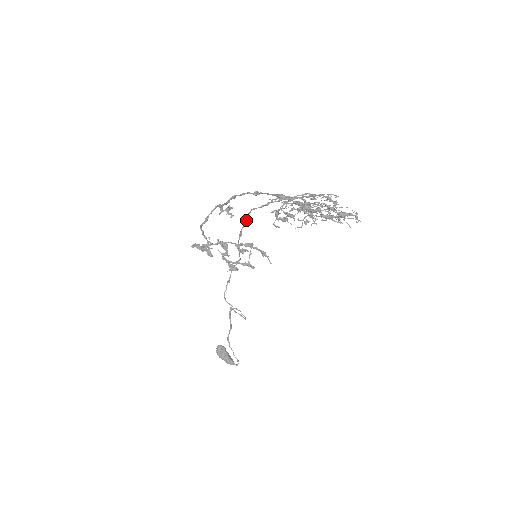
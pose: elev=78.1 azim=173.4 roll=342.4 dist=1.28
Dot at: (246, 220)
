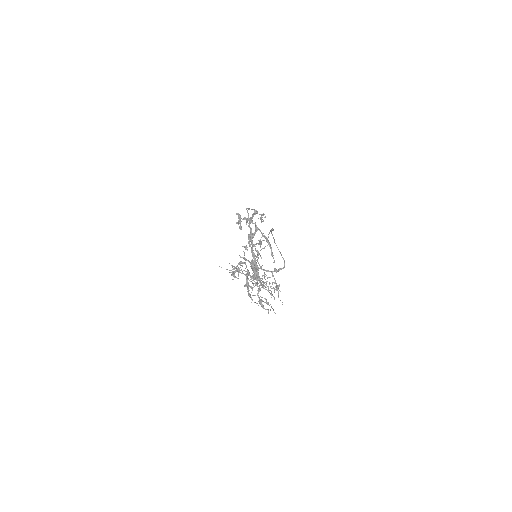
Dot at: occluded
